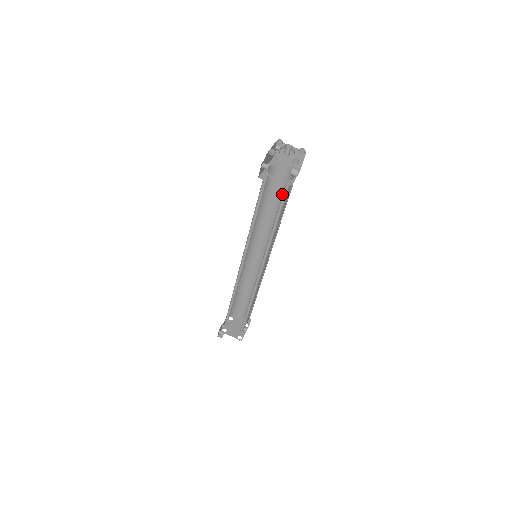
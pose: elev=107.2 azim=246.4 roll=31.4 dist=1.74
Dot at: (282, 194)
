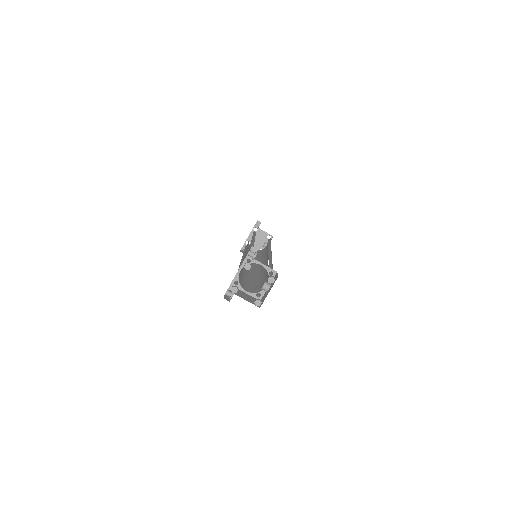
Dot at: occluded
